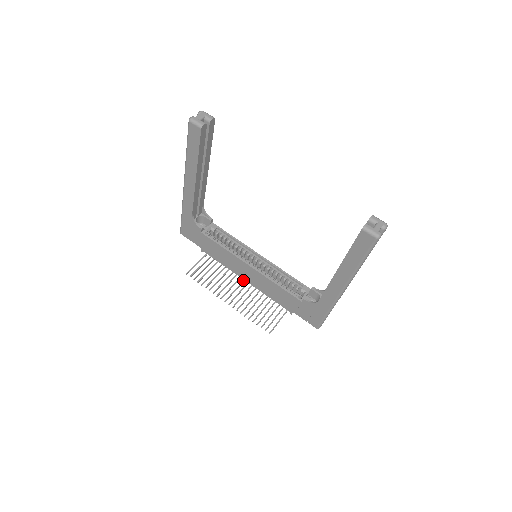
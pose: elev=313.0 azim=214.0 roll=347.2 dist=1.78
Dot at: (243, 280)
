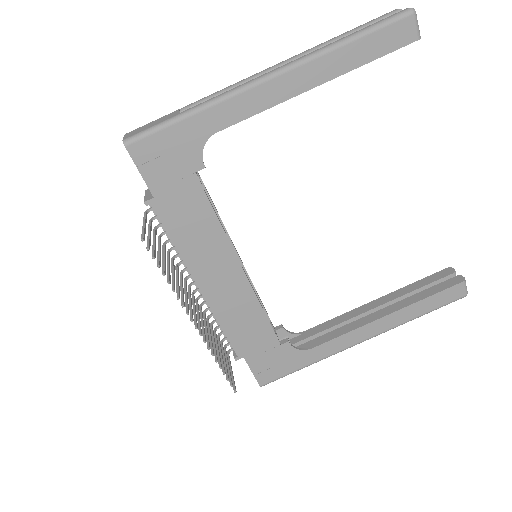
Dot at: (190, 286)
